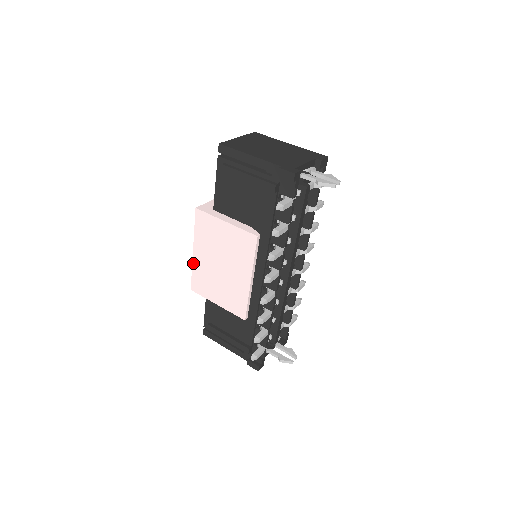
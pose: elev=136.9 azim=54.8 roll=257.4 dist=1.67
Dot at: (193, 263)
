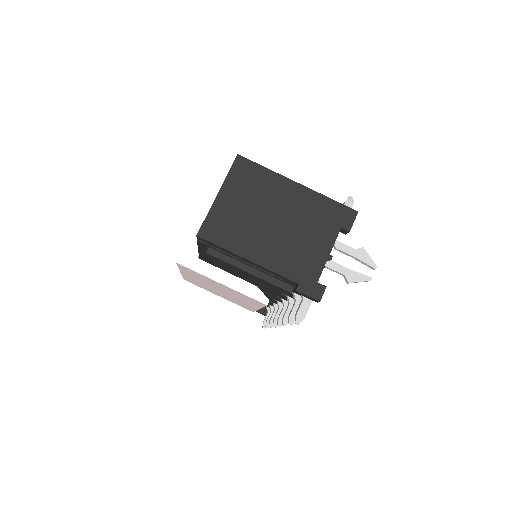
Dot at: (182, 275)
